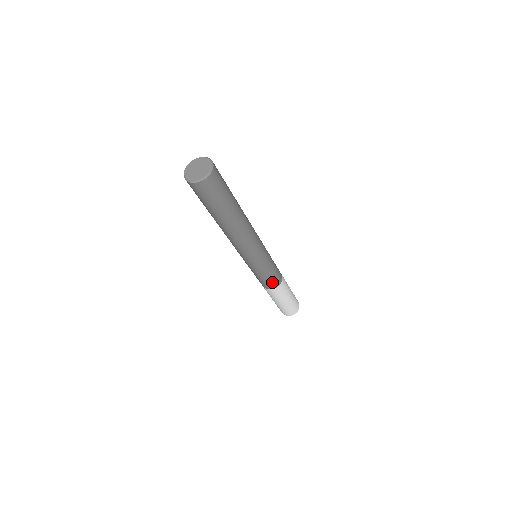
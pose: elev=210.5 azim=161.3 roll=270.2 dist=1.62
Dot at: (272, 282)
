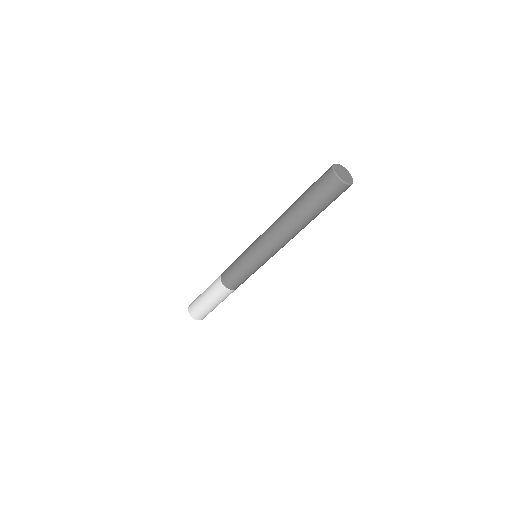
Dot at: (233, 281)
